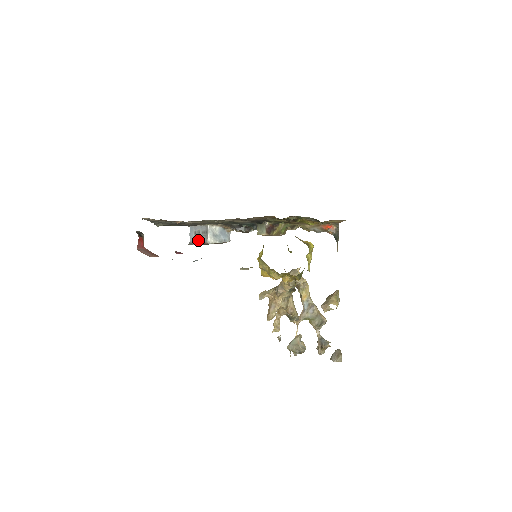
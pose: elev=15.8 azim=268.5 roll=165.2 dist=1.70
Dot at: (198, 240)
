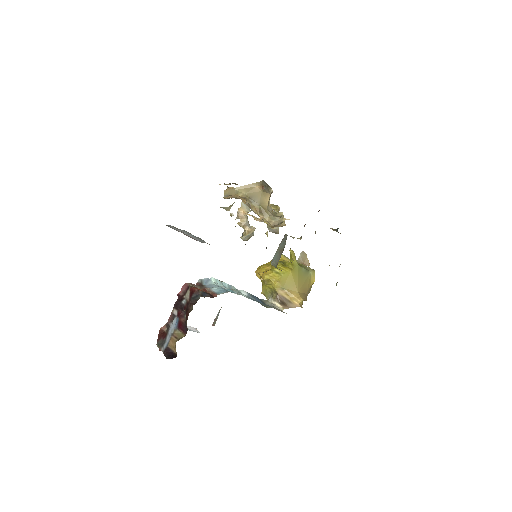
Dot at: (186, 234)
